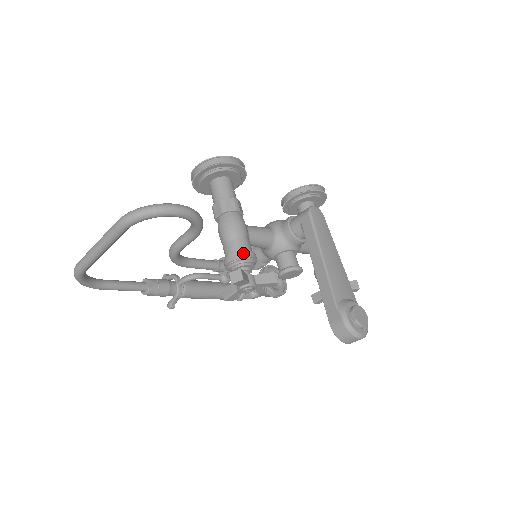
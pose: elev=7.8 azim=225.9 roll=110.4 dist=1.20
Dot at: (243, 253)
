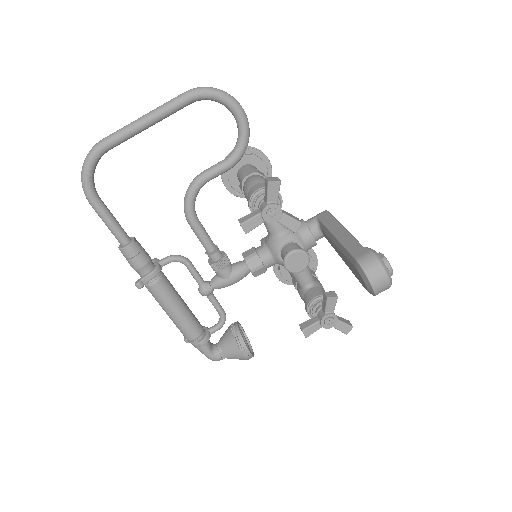
Dot at: occluded
